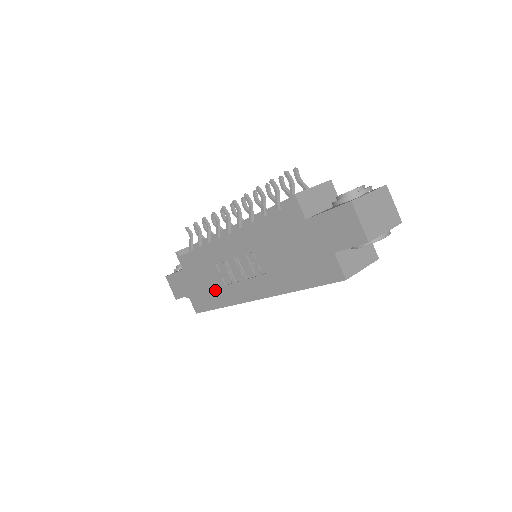
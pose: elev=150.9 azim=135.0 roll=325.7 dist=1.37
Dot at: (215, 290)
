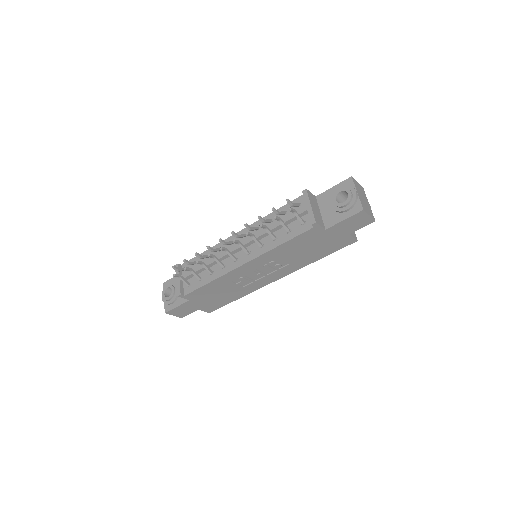
Dot at: (232, 294)
